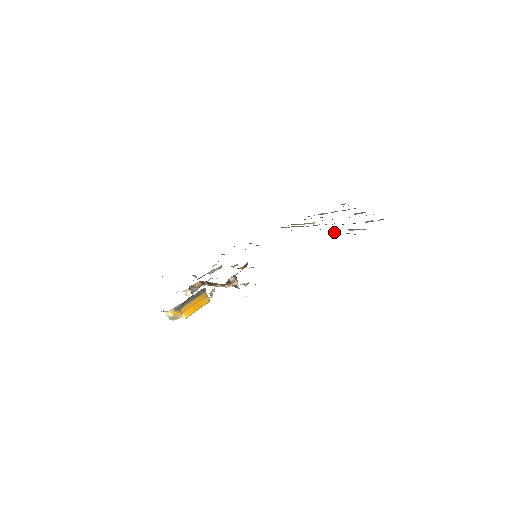
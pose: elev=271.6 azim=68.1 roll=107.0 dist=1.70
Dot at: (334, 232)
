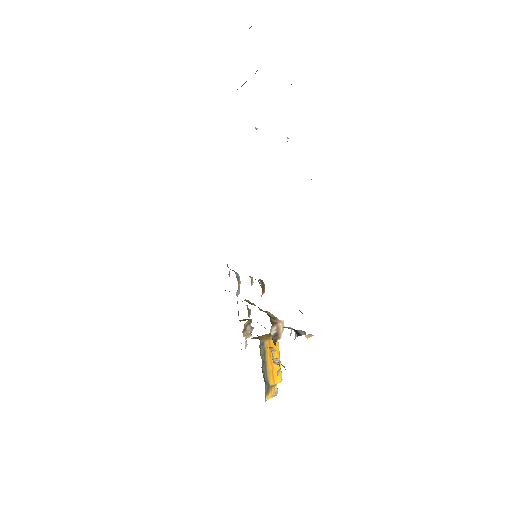
Dot at: occluded
